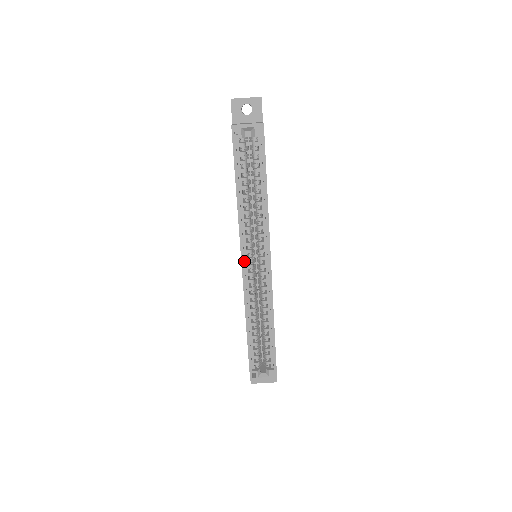
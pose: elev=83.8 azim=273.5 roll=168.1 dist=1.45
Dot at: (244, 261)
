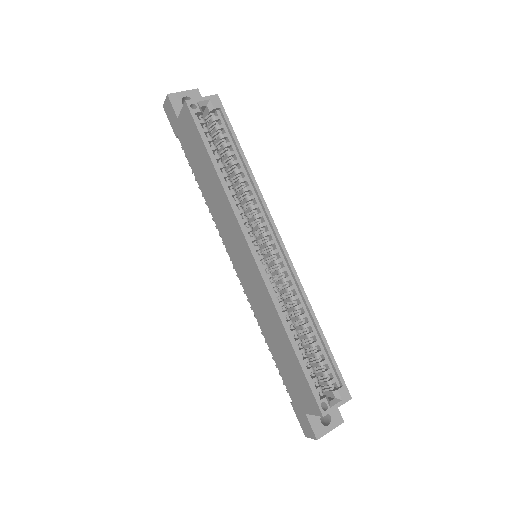
Dot at: (253, 251)
